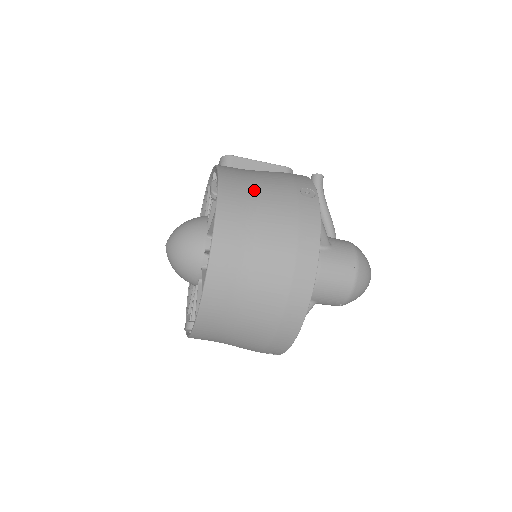
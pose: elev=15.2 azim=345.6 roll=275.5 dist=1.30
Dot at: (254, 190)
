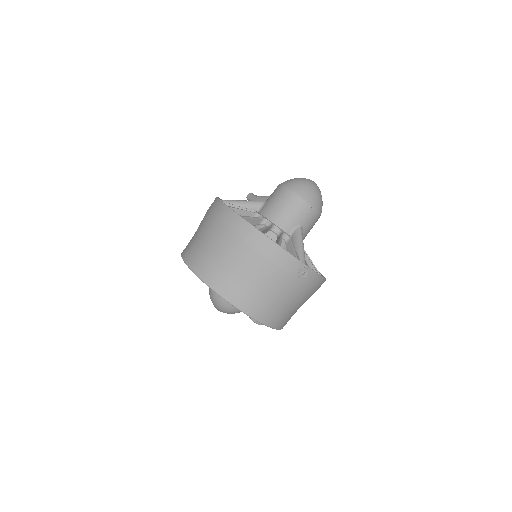
Dot at: occluded
